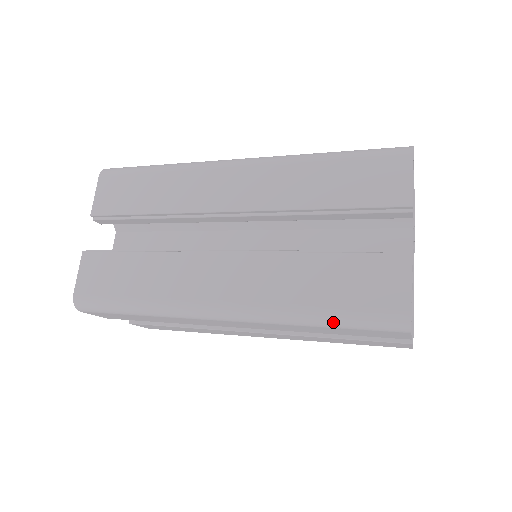
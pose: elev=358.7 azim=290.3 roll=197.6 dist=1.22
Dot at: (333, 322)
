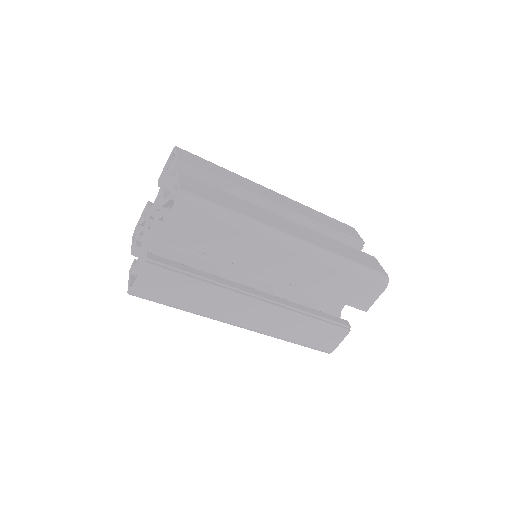
Dot at: (357, 270)
